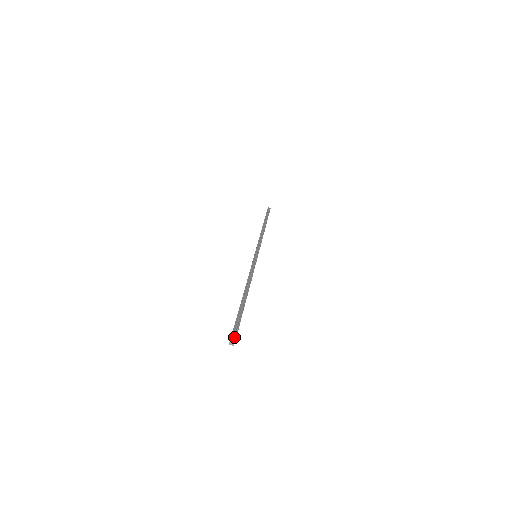
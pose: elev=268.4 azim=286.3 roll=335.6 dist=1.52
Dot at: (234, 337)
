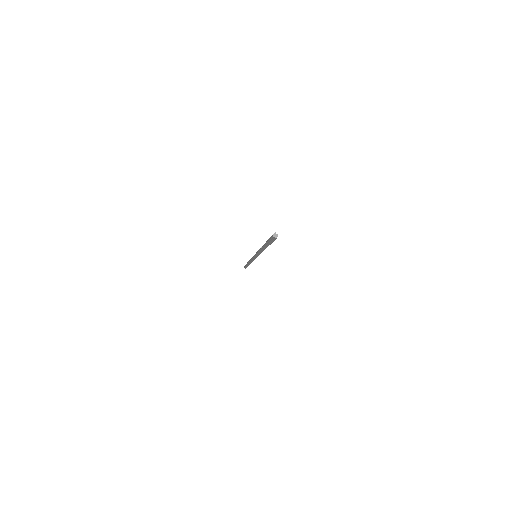
Dot at: (276, 234)
